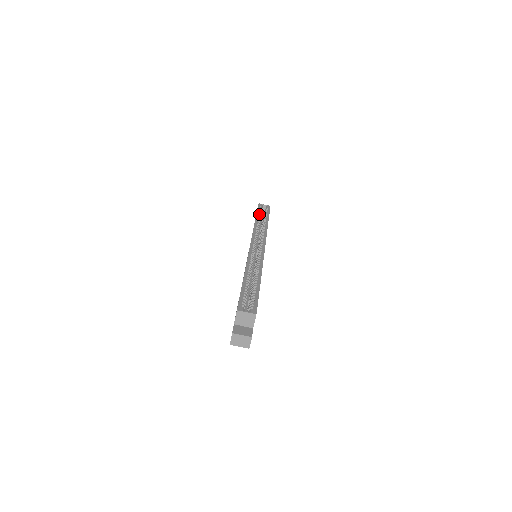
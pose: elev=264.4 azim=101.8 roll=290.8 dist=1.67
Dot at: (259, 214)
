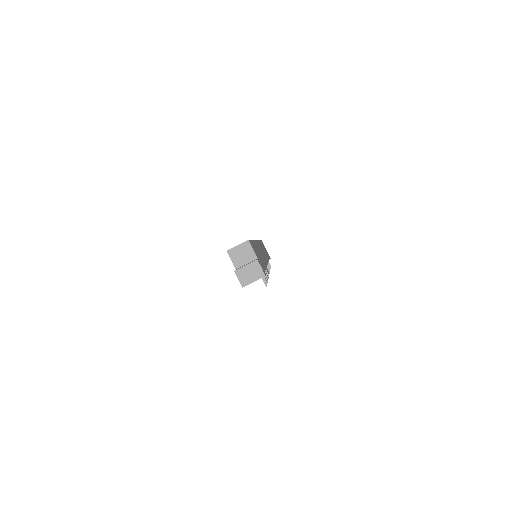
Dot at: occluded
